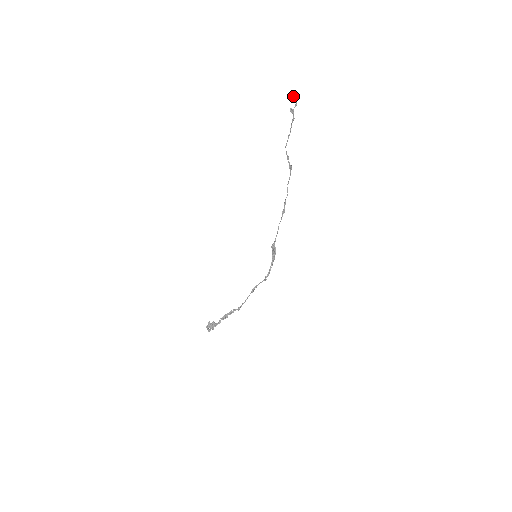
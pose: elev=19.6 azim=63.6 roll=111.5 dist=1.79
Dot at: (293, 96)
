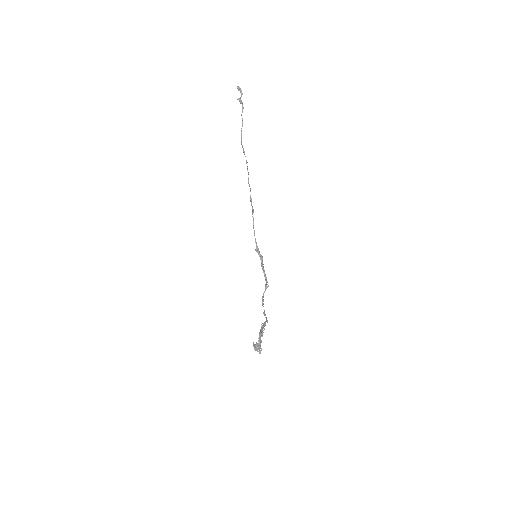
Dot at: (237, 87)
